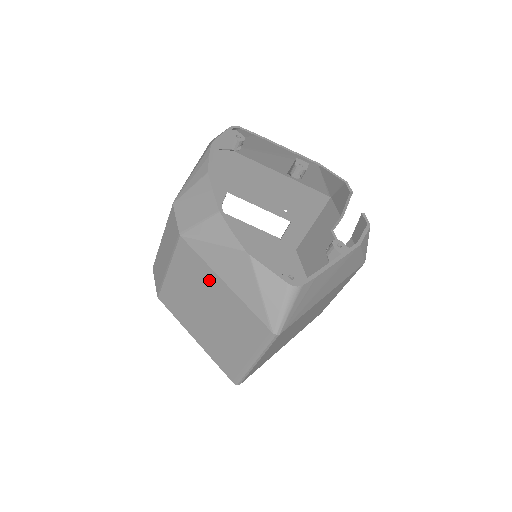
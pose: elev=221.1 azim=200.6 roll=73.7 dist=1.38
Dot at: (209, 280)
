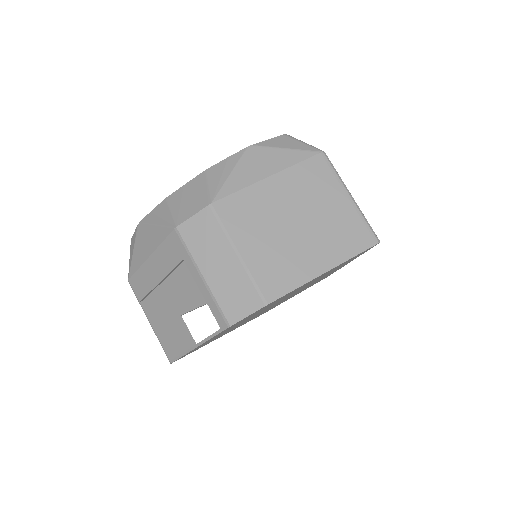
Dot at: (263, 196)
